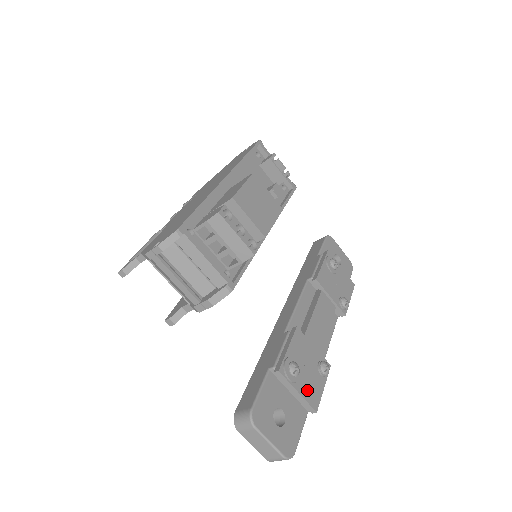
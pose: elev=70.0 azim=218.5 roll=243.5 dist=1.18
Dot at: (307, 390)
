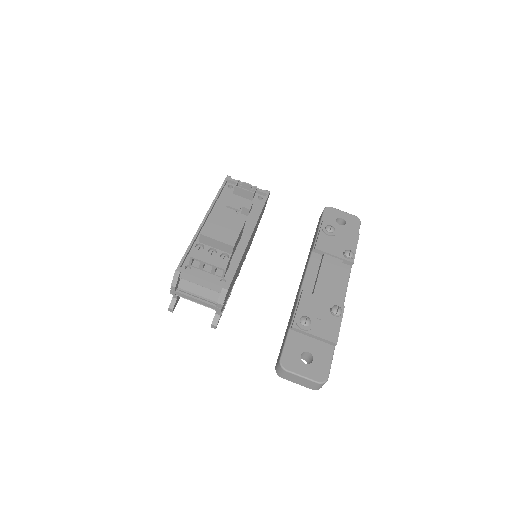
Dot at: (323, 331)
